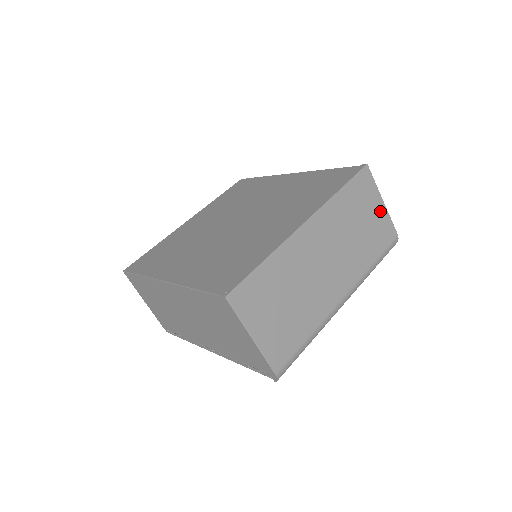
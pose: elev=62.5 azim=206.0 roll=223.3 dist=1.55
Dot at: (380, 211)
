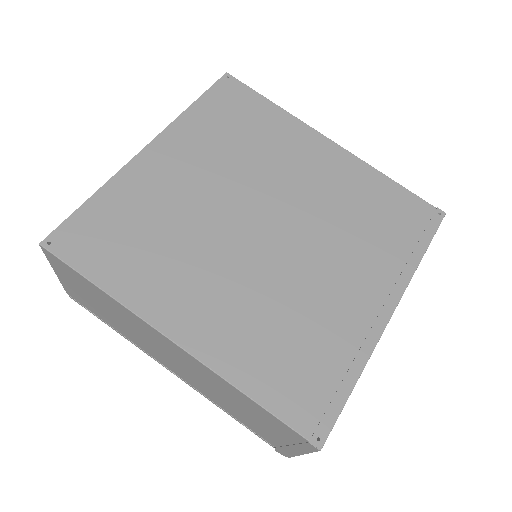
Dot at: occluded
